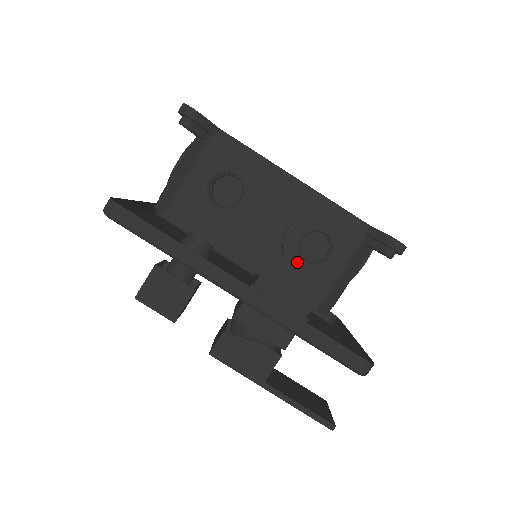
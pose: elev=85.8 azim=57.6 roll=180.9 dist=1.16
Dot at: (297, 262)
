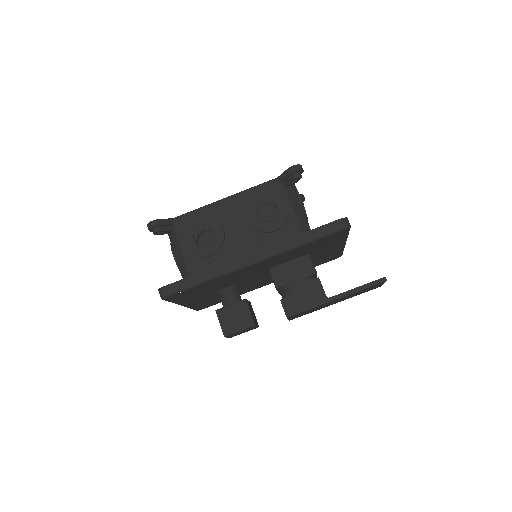
Dot at: (267, 226)
